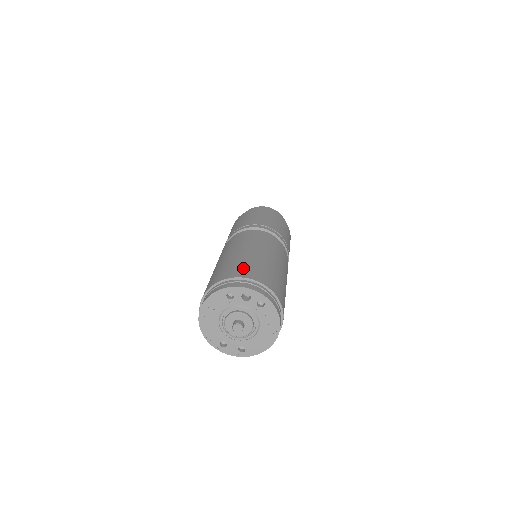
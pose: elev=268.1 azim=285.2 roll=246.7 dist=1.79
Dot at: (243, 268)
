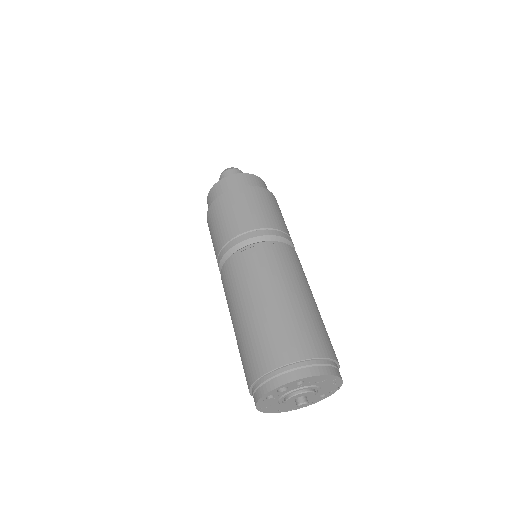
Dot at: (256, 355)
